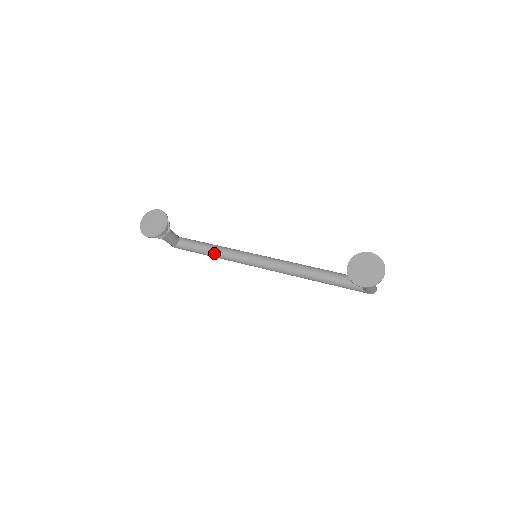
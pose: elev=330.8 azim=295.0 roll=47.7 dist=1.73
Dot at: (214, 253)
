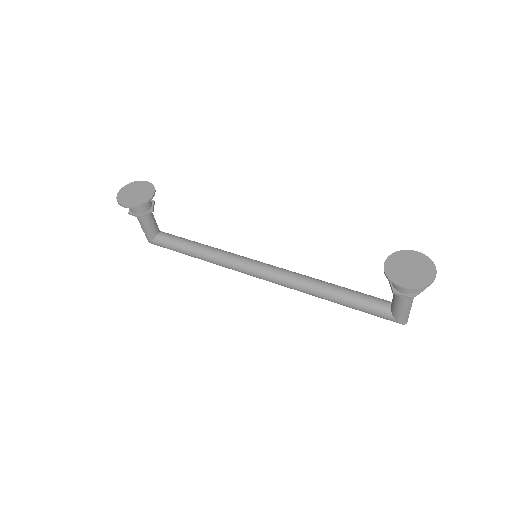
Dot at: (200, 251)
